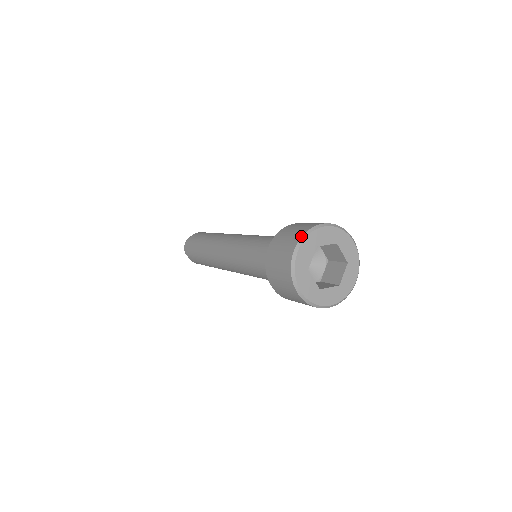
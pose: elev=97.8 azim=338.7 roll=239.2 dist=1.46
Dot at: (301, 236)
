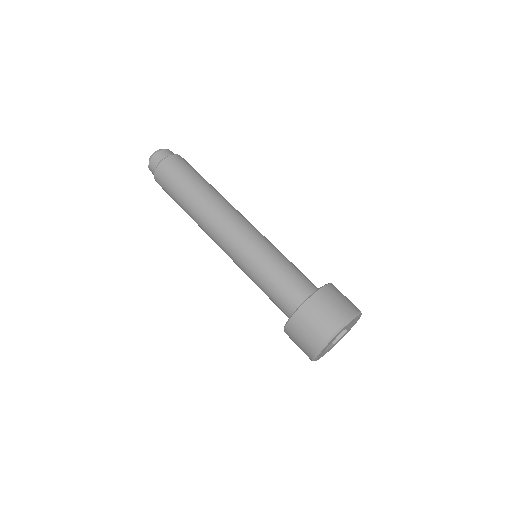
Dot at: (340, 326)
